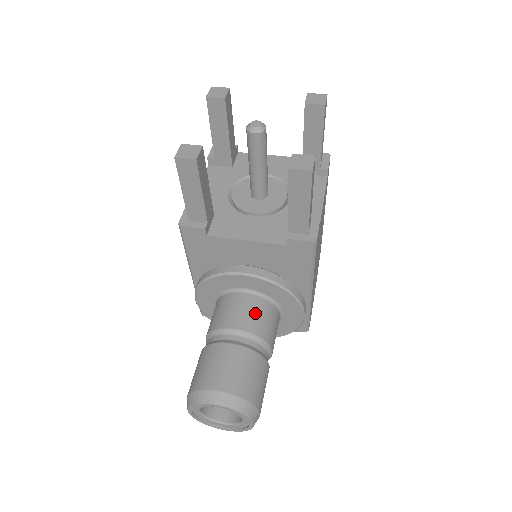
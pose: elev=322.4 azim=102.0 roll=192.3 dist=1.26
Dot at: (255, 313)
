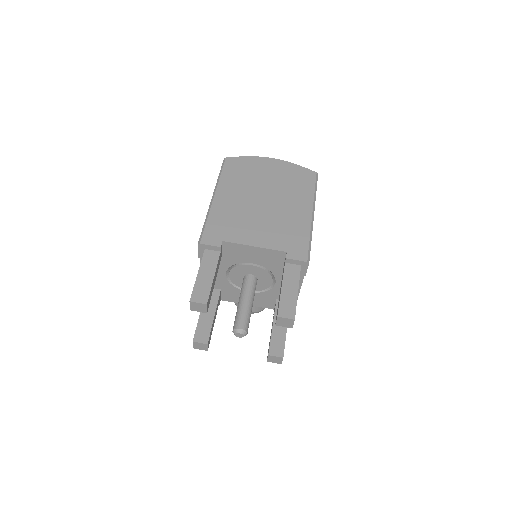
Dot at: occluded
